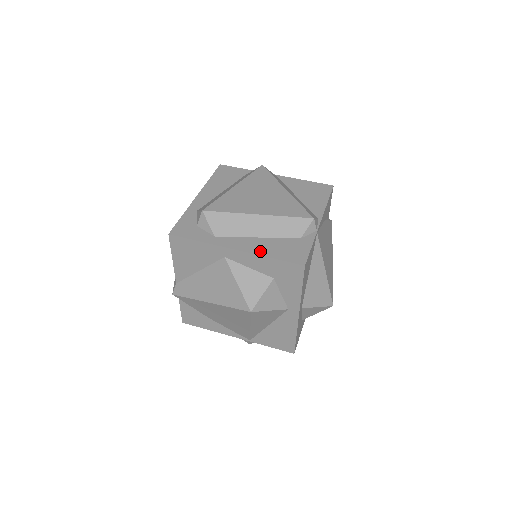
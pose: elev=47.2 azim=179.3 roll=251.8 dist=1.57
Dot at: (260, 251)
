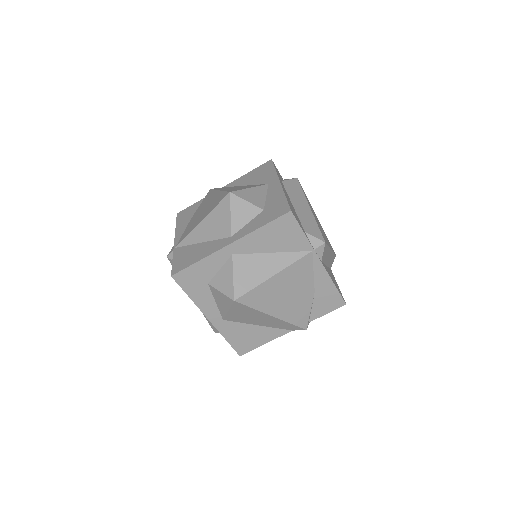
Dot at: (286, 195)
